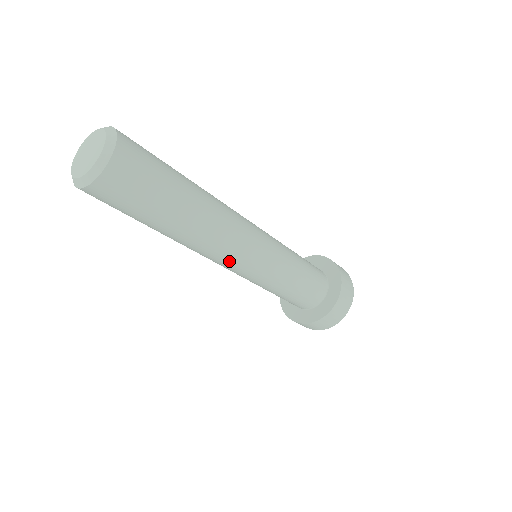
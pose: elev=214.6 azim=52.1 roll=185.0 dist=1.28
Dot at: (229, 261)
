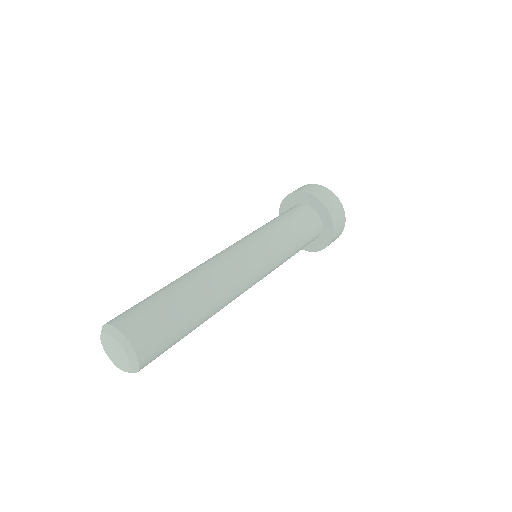
Dot at: (248, 285)
